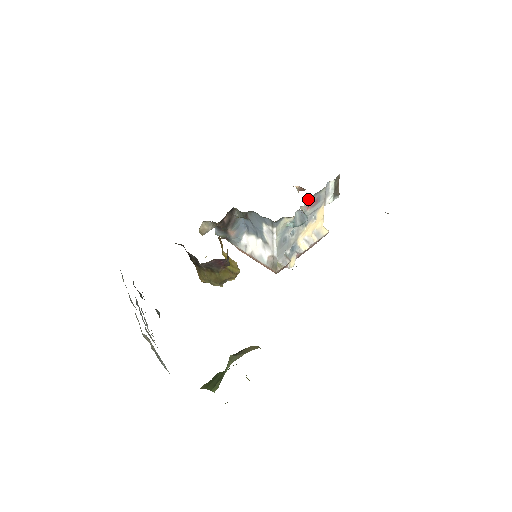
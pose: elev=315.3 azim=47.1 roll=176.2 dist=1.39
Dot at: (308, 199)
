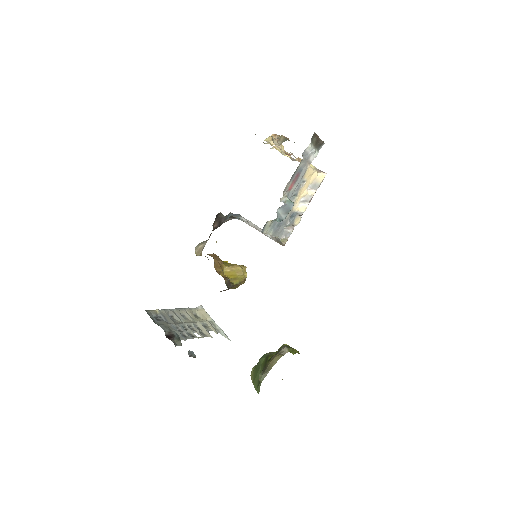
Dot at: (286, 187)
